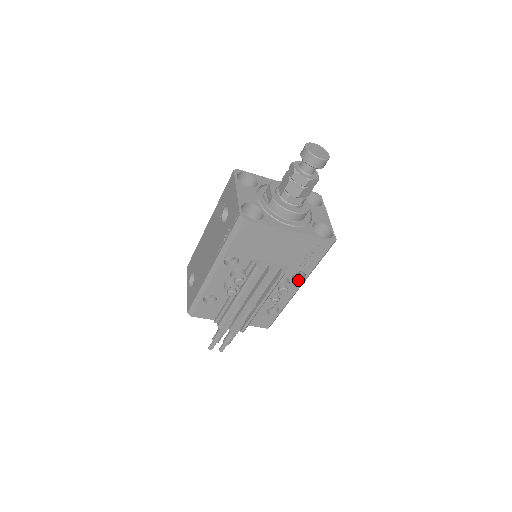
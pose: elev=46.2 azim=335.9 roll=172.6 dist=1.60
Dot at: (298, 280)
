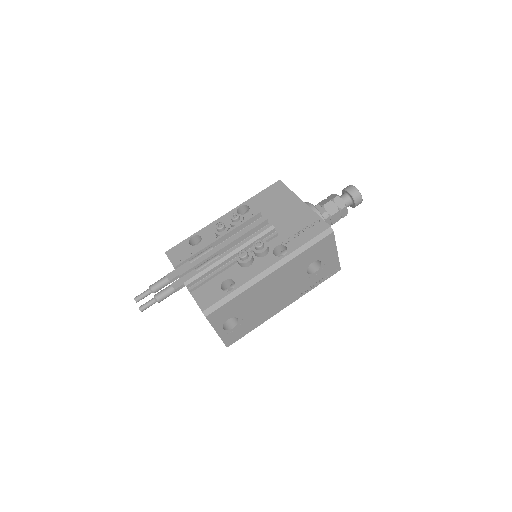
Dot at: (276, 256)
